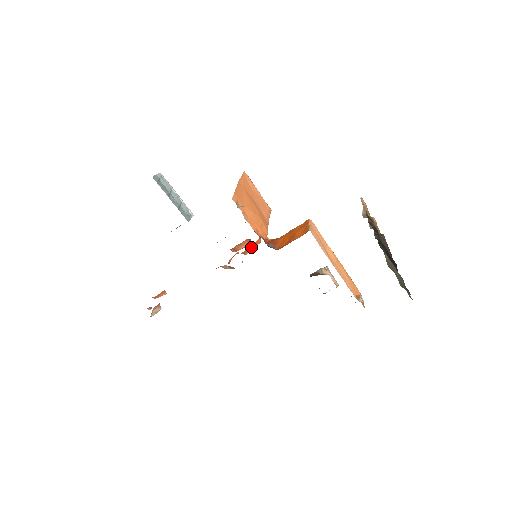
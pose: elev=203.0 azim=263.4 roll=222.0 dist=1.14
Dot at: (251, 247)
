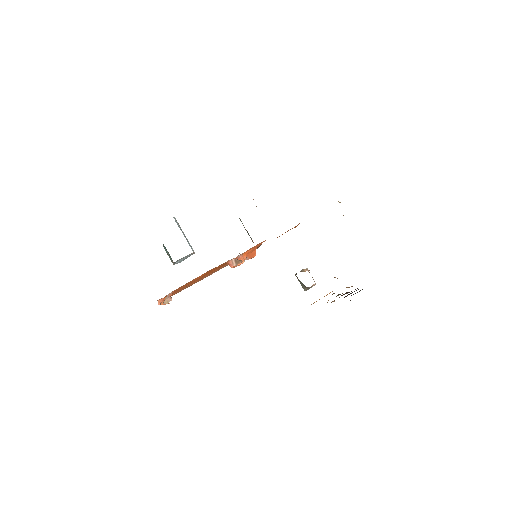
Dot at: (250, 255)
